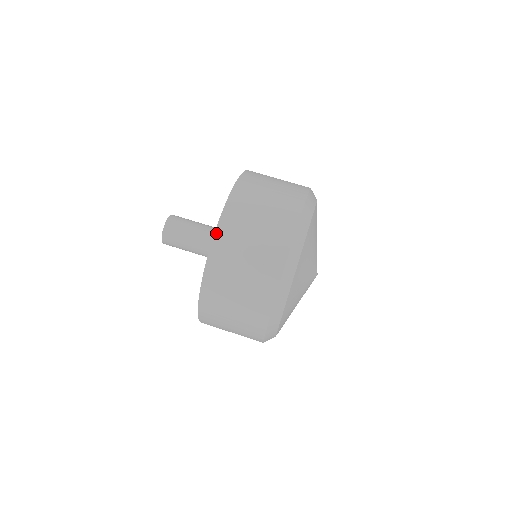
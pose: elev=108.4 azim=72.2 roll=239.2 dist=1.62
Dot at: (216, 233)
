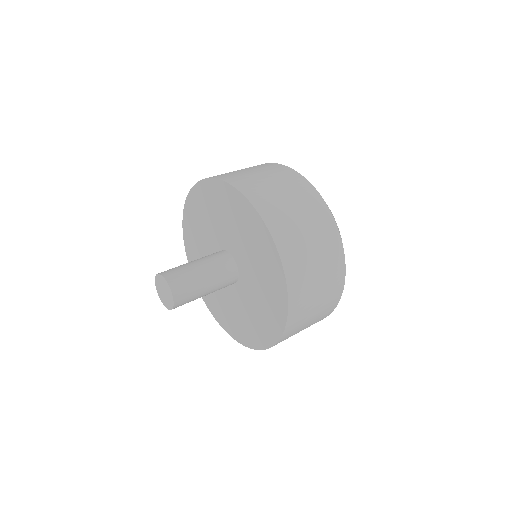
Dot at: (273, 236)
